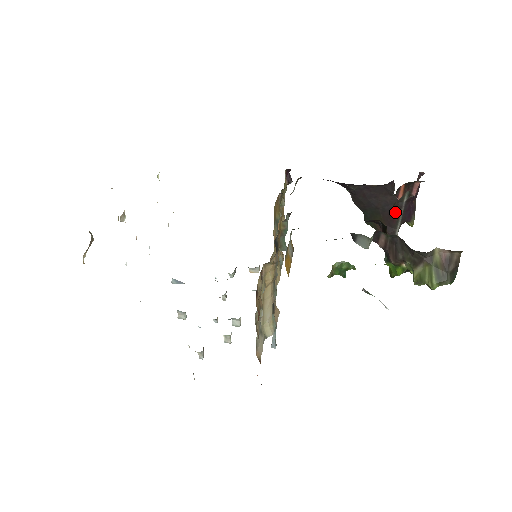
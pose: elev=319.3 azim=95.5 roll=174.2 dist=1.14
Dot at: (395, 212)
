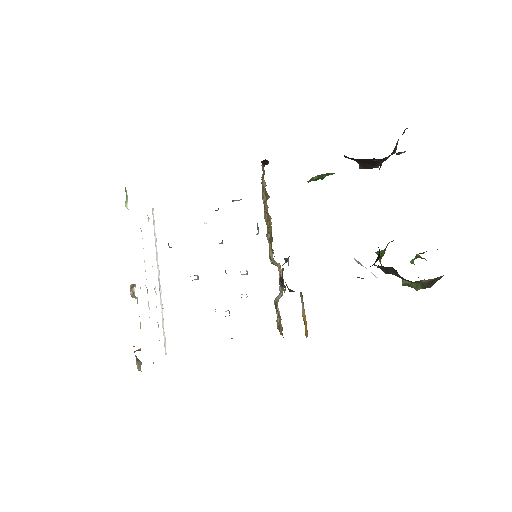
Dot at: occluded
